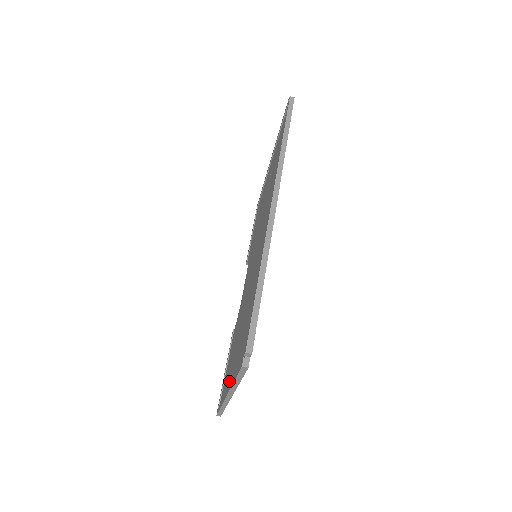
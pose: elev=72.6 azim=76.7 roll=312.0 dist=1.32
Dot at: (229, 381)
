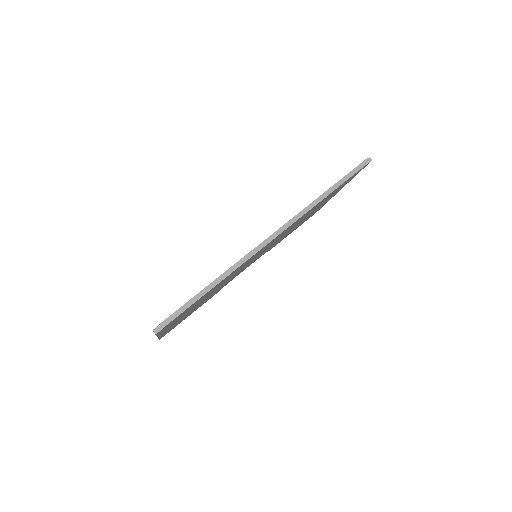
Dot at: occluded
